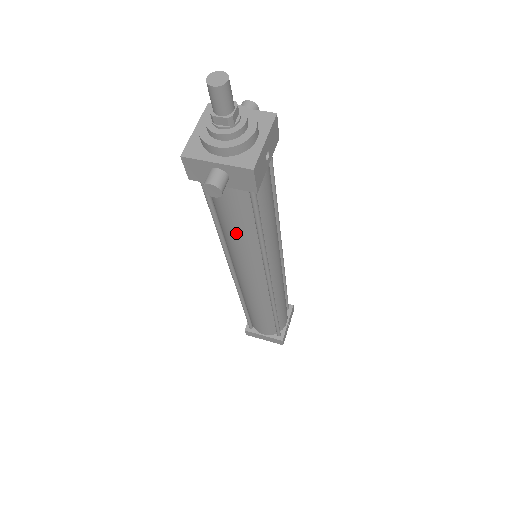
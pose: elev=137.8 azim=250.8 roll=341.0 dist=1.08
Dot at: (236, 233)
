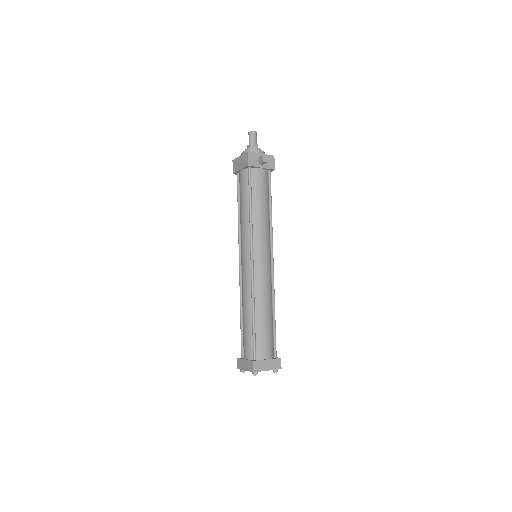
Dot at: (262, 206)
